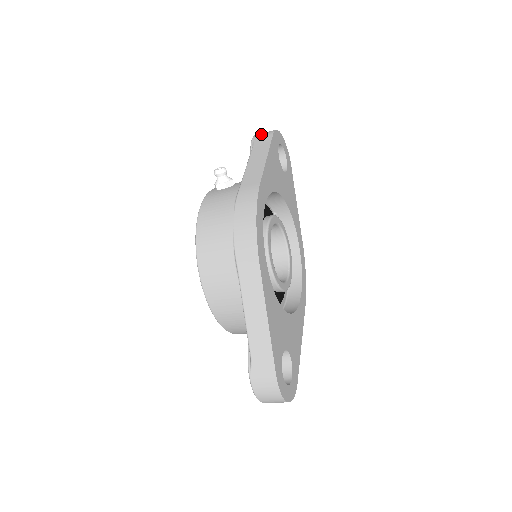
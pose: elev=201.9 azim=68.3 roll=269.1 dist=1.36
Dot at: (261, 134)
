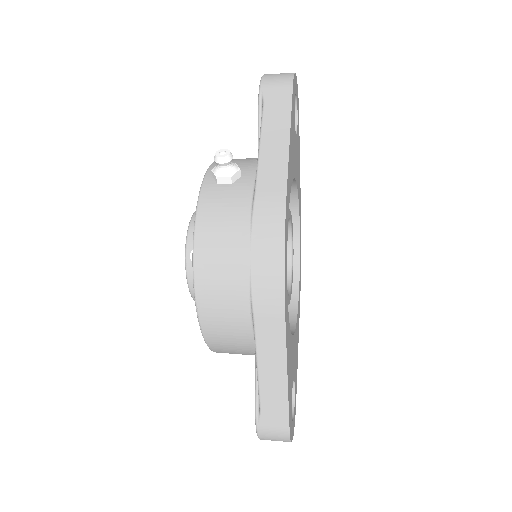
Dot at: (273, 81)
